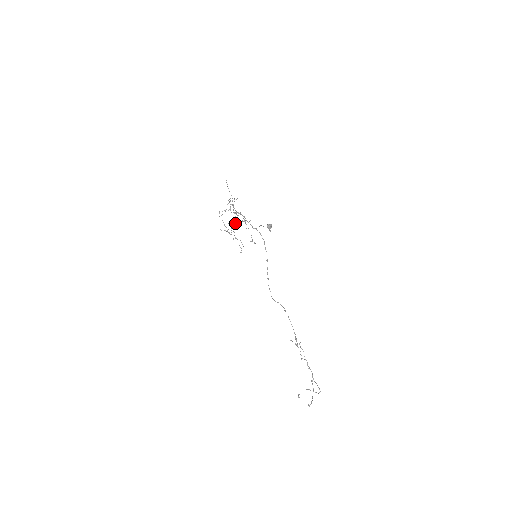
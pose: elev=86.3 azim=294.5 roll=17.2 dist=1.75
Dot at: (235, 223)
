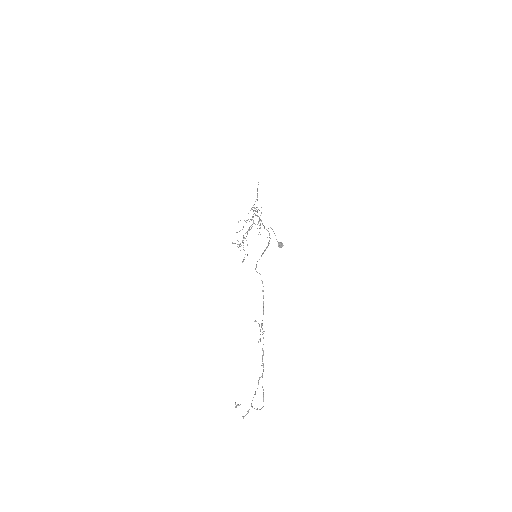
Dot at: occluded
